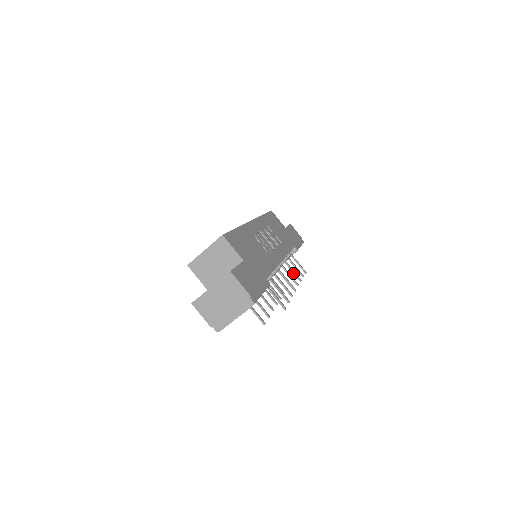
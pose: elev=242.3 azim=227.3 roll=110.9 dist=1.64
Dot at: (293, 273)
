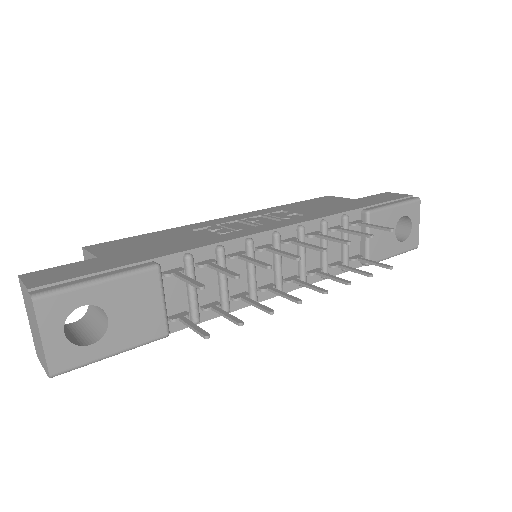
Dot at: occluded
